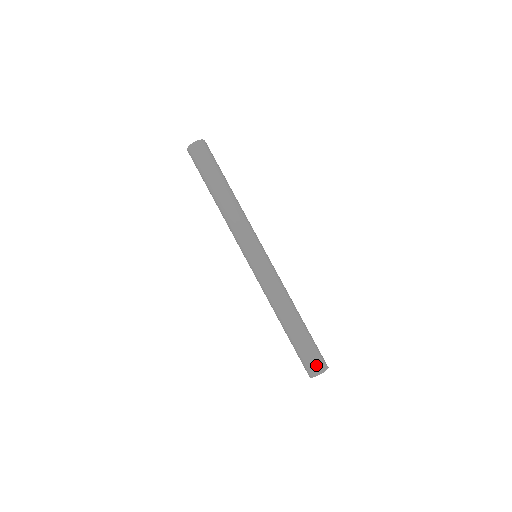
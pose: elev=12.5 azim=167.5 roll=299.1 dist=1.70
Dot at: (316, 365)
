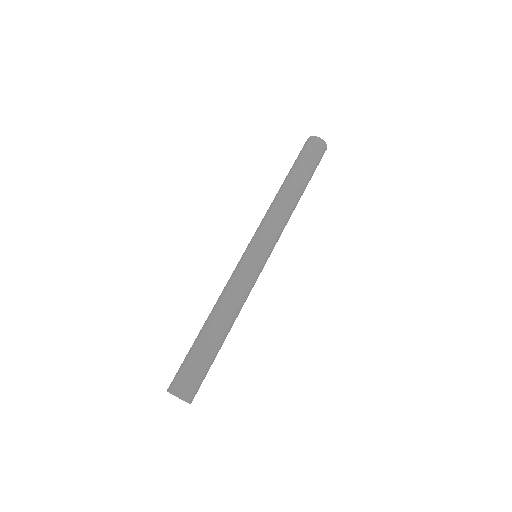
Dot at: (182, 384)
